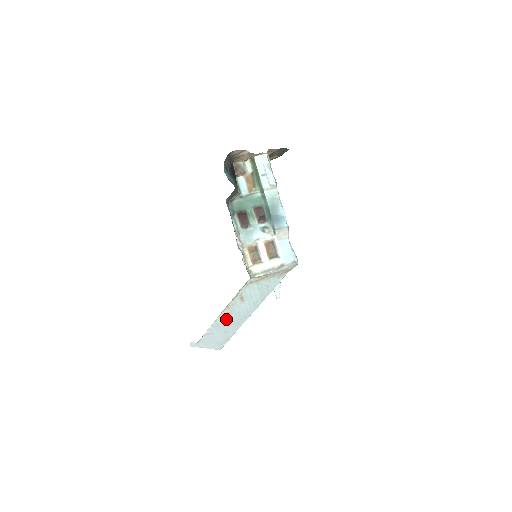
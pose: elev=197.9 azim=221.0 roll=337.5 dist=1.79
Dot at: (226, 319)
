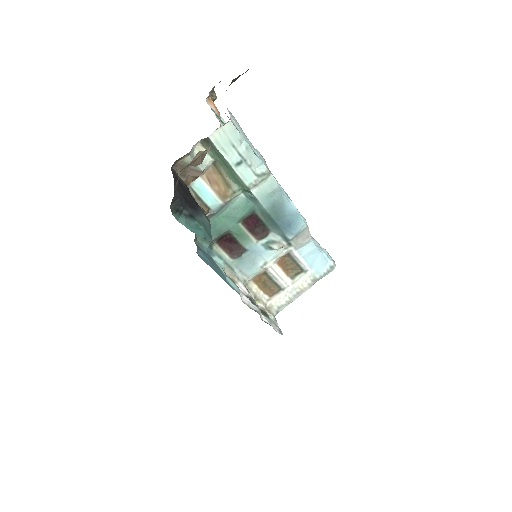
Dot at: occluded
